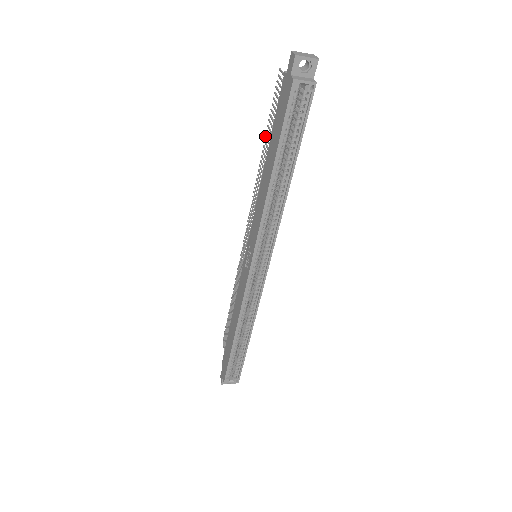
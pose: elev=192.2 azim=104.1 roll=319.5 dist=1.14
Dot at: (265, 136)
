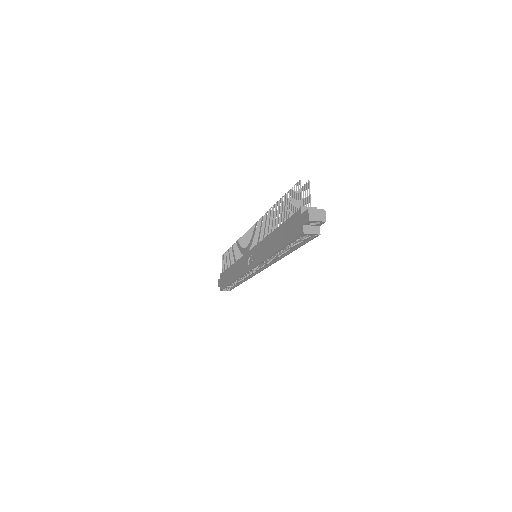
Dot at: (279, 201)
